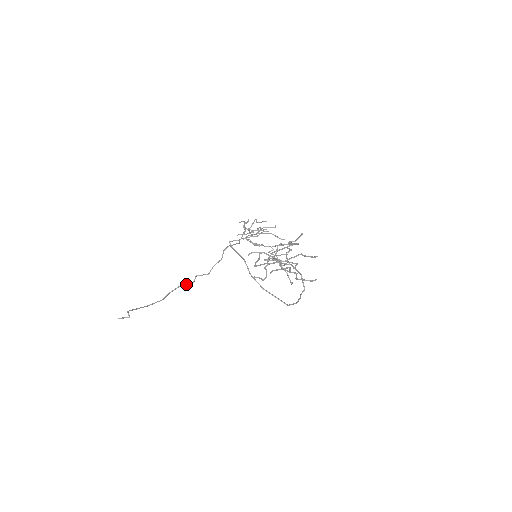
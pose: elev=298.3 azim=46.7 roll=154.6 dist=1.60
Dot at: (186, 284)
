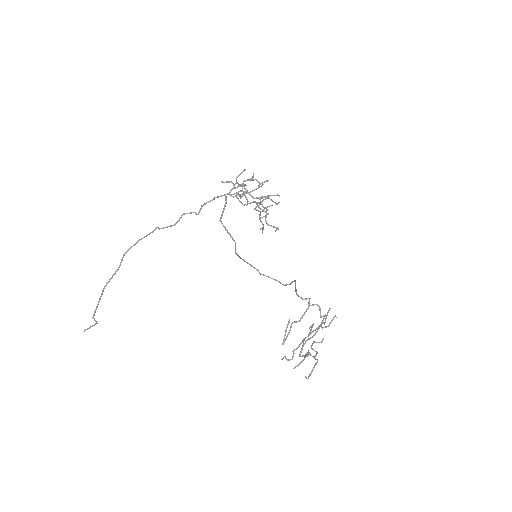
Dot at: (144, 237)
